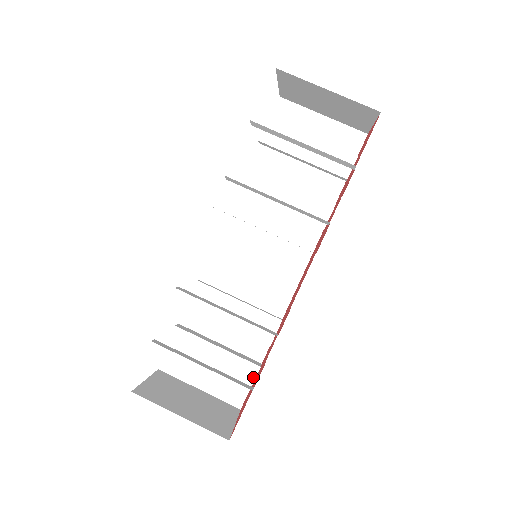
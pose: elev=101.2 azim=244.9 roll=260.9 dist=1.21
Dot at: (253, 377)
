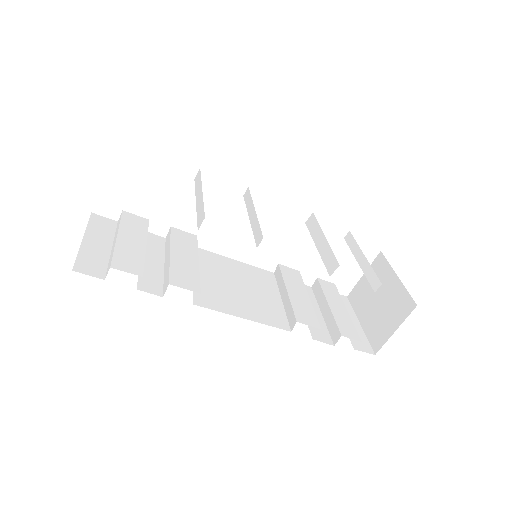
Dot at: (128, 271)
